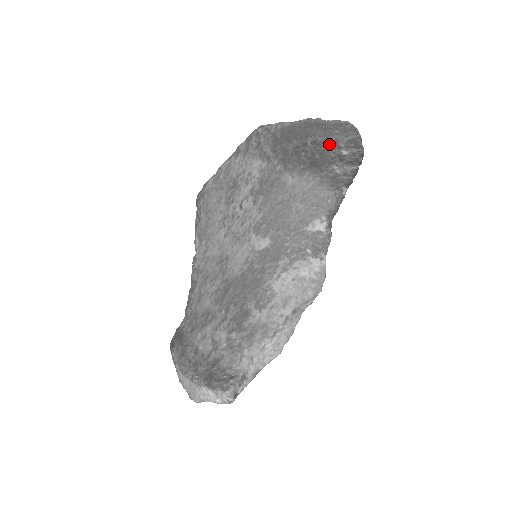
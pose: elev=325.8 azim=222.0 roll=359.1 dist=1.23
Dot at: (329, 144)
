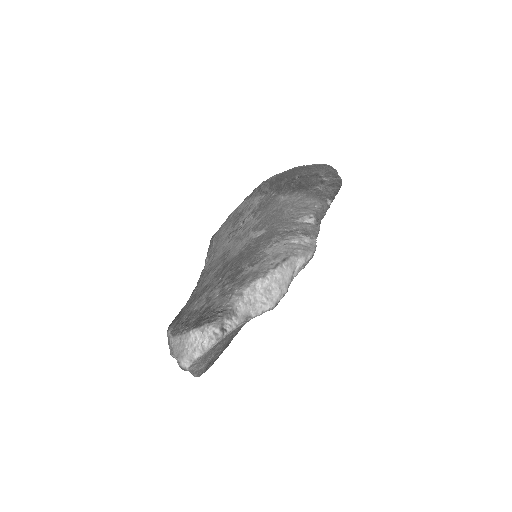
Dot at: (312, 176)
